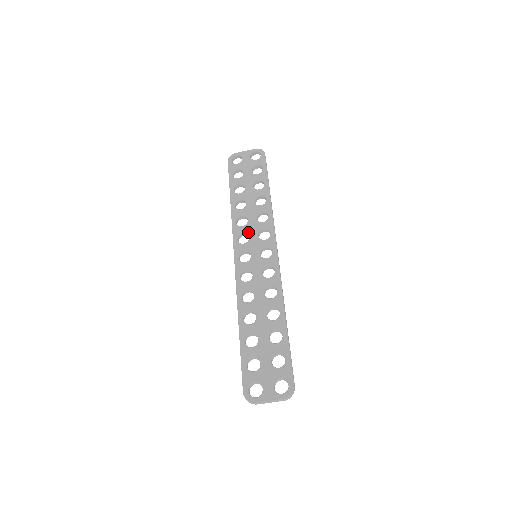
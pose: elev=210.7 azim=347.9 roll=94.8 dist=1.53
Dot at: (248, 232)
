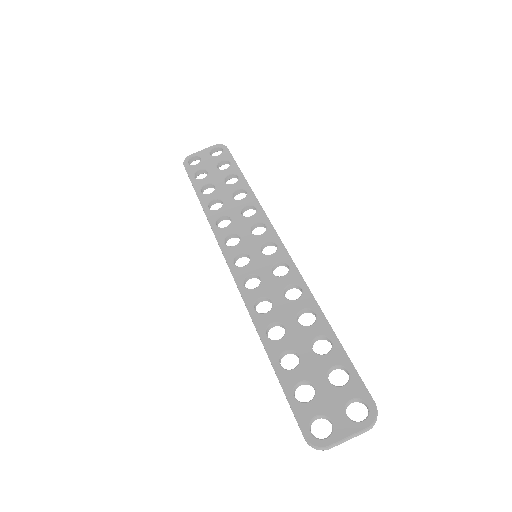
Dot at: (236, 231)
